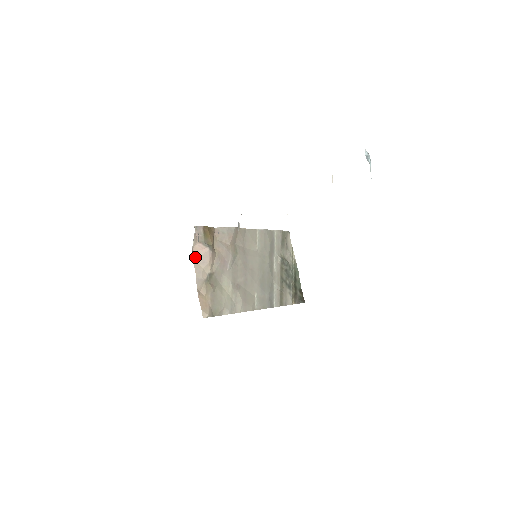
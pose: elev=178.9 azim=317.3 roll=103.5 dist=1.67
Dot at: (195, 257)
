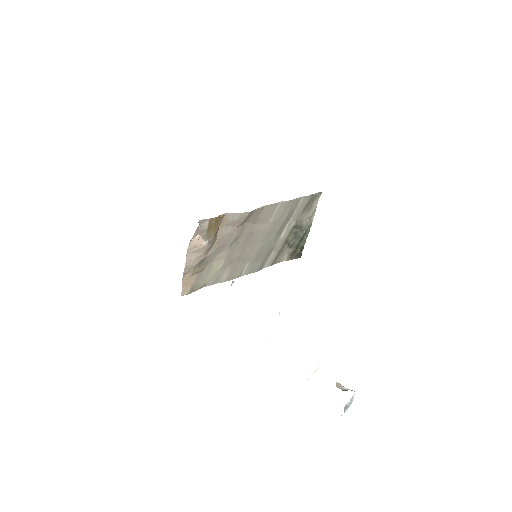
Dot at: (190, 249)
